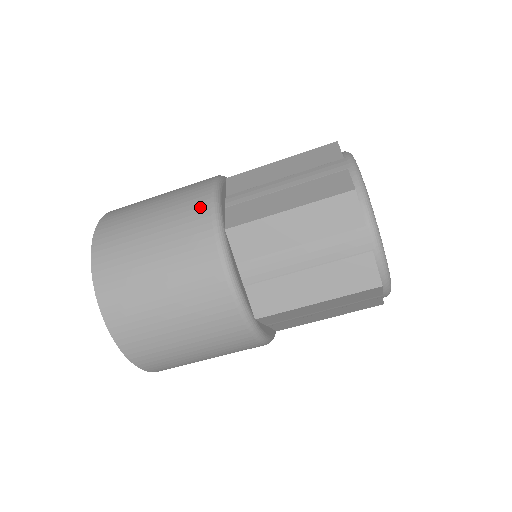
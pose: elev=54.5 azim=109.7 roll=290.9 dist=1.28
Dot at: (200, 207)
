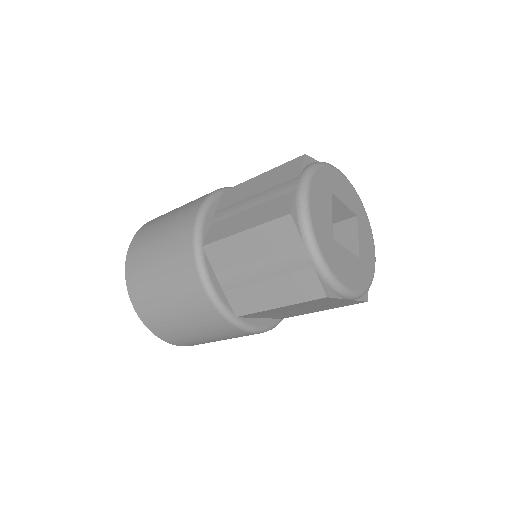
Dot at: (187, 226)
